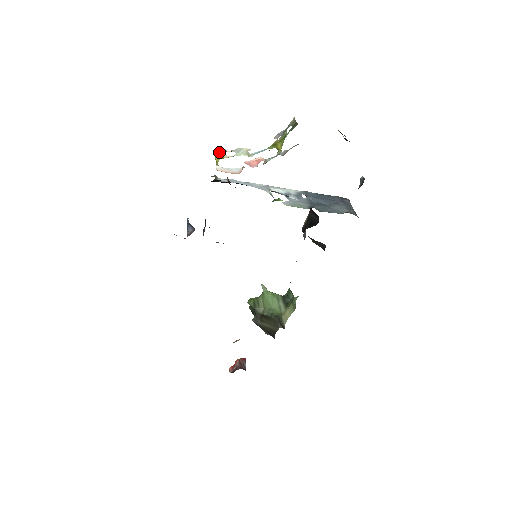
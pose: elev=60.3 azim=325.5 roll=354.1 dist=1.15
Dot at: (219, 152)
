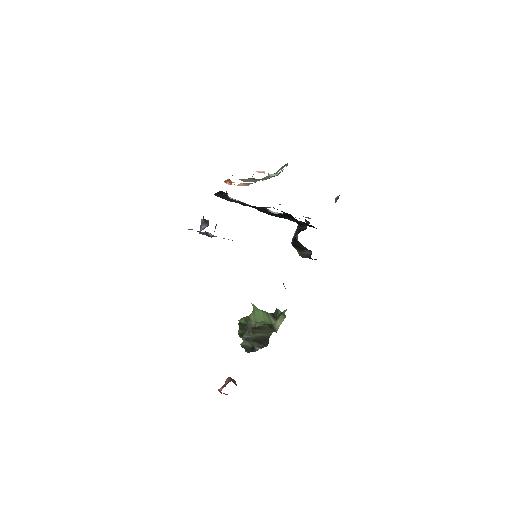
Dot at: occluded
